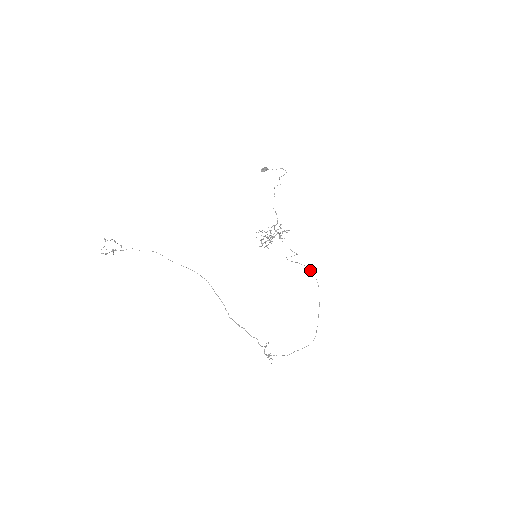
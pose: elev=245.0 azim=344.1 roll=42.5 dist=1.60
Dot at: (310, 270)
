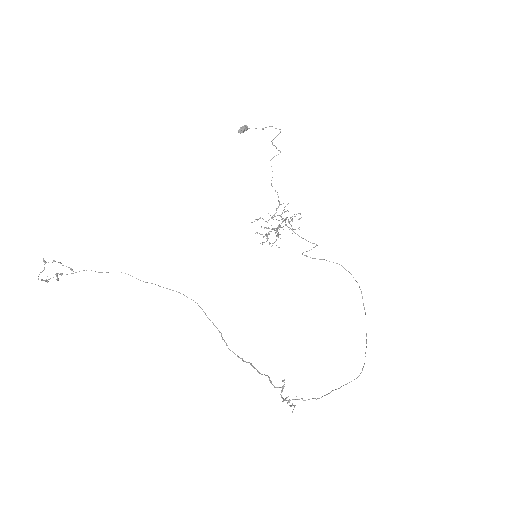
Dot at: (344, 268)
